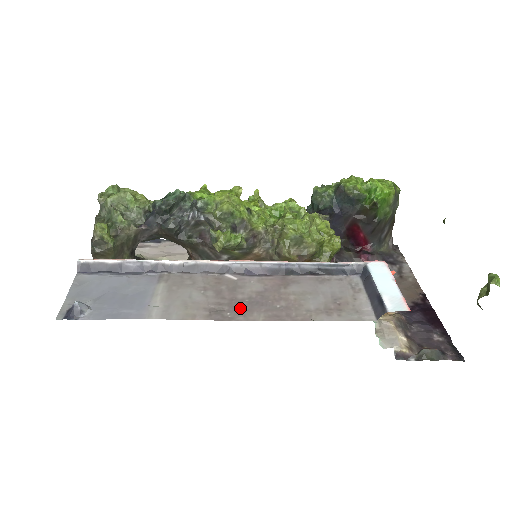
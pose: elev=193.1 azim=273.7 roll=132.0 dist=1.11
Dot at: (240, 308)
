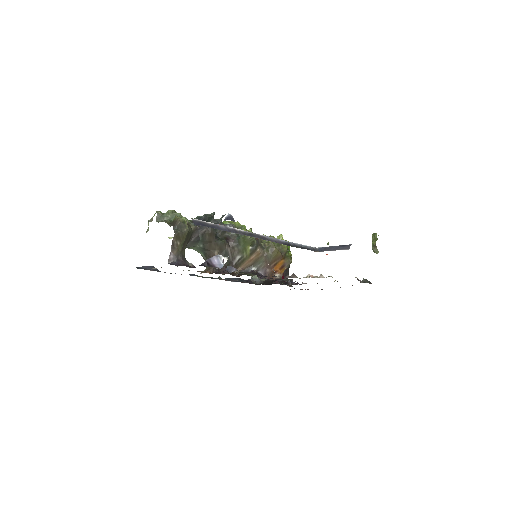
Dot at: occluded
